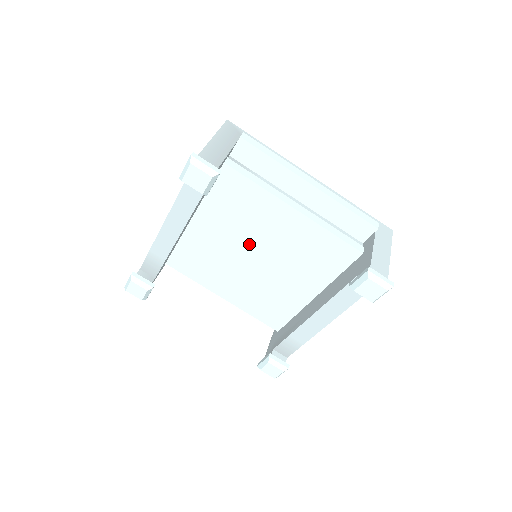
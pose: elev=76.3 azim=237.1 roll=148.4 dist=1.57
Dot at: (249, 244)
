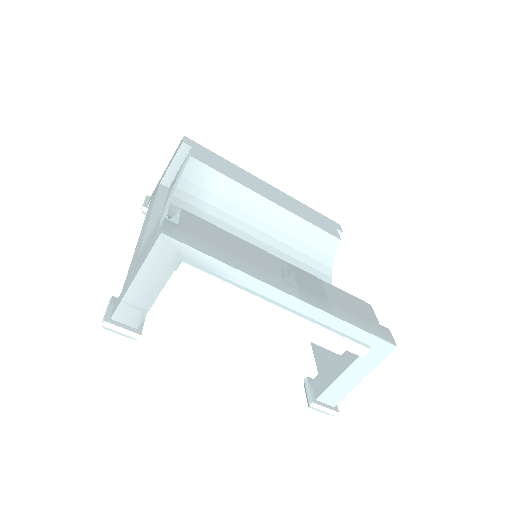
Dot at: occluded
